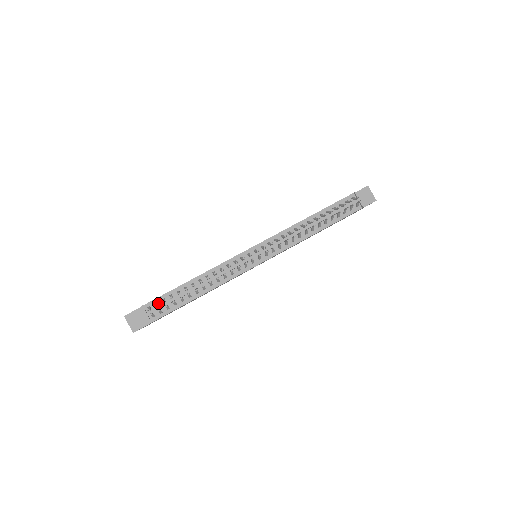
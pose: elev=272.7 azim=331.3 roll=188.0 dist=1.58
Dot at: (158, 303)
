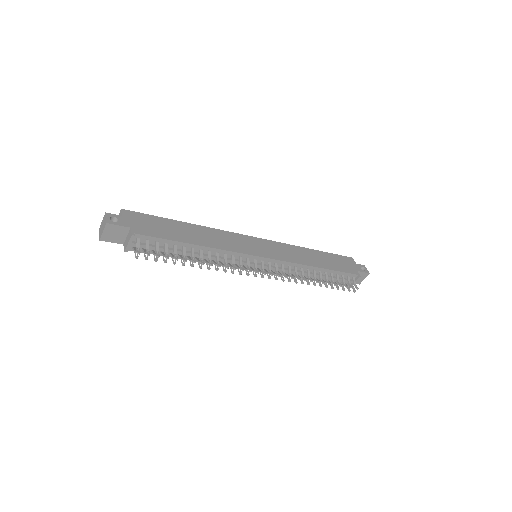
Dot at: (149, 241)
